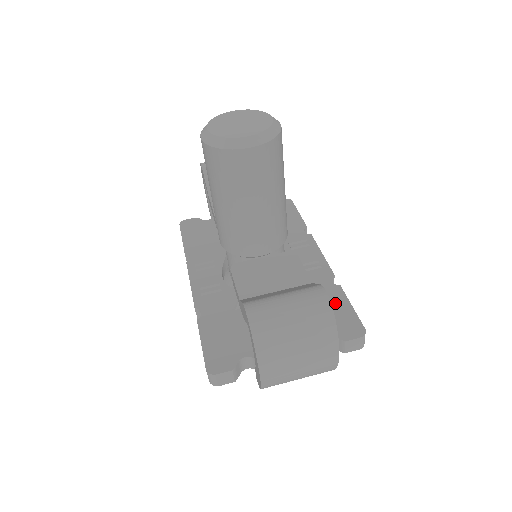
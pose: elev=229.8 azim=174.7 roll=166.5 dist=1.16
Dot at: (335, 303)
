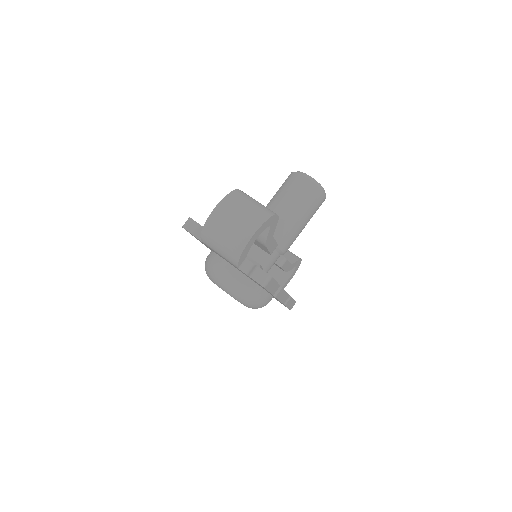
Dot at: occluded
